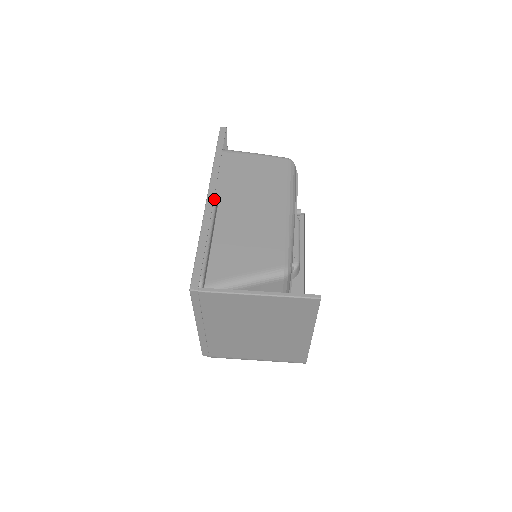
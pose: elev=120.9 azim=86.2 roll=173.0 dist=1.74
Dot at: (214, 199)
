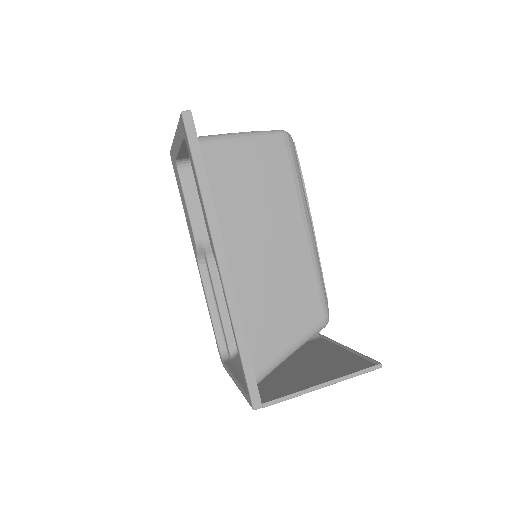
Dot at: occluded
